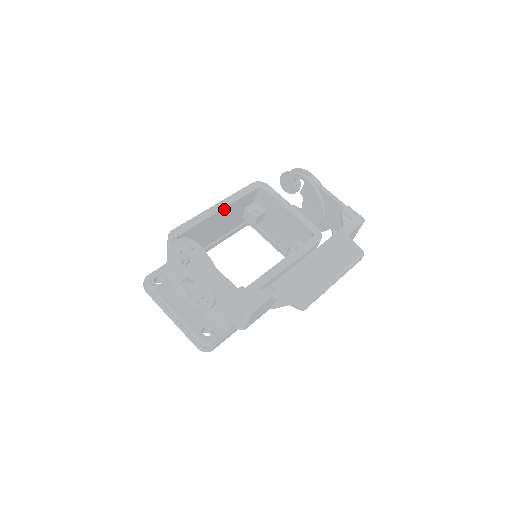
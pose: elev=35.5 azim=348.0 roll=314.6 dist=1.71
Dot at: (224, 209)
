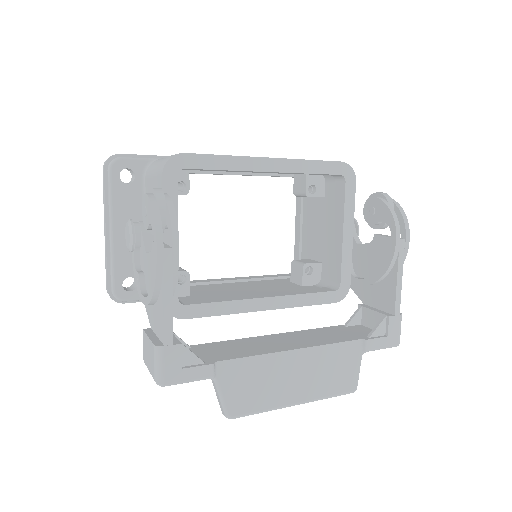
Dot at: (275, 171)
